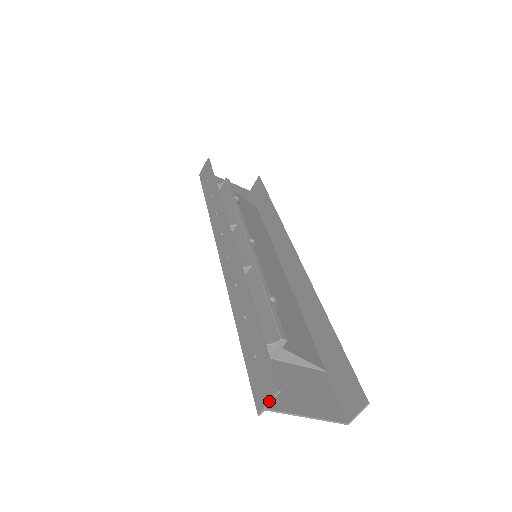
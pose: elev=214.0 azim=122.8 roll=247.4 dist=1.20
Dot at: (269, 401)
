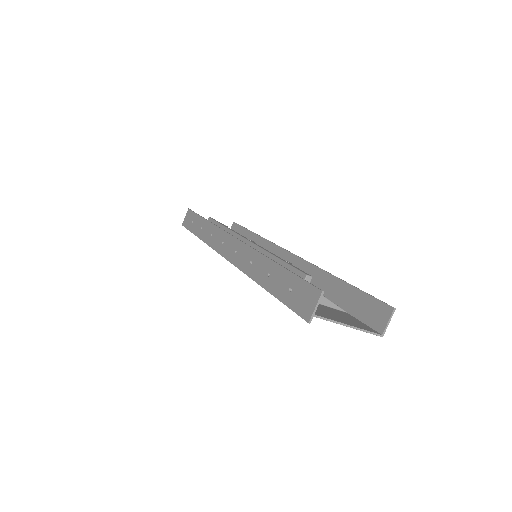
Dot at: (316, 304)
